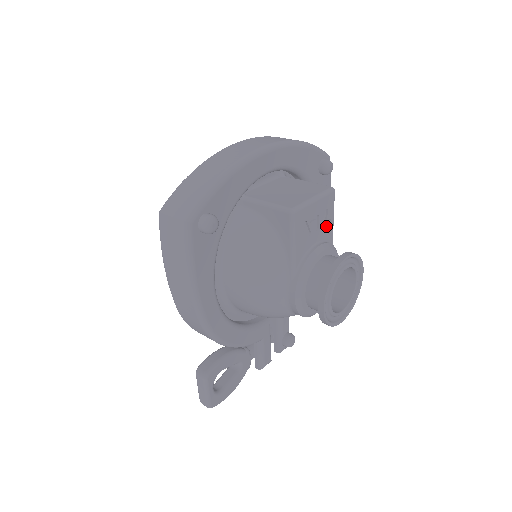
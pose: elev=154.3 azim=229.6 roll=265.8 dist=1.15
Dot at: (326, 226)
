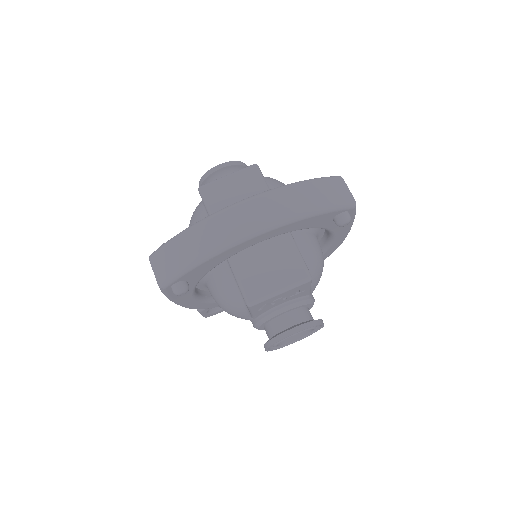
Dot at: (298, 294)
